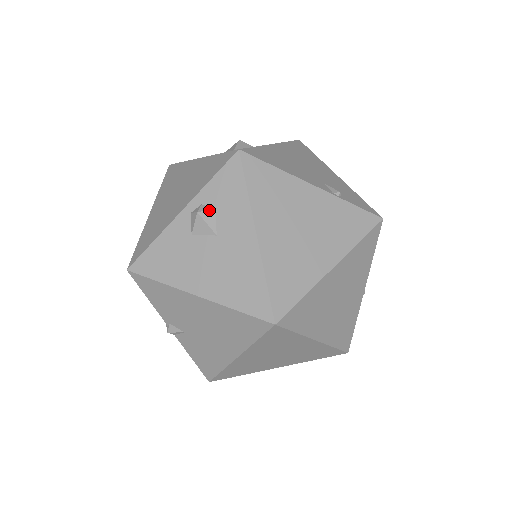
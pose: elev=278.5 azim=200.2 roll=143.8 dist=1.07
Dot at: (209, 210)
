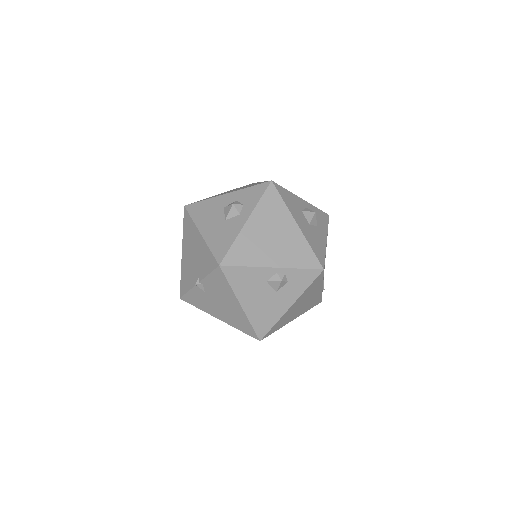
Dot at: (286, 281)
